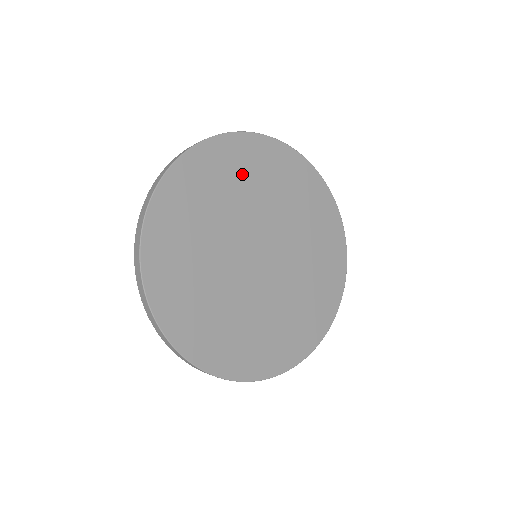
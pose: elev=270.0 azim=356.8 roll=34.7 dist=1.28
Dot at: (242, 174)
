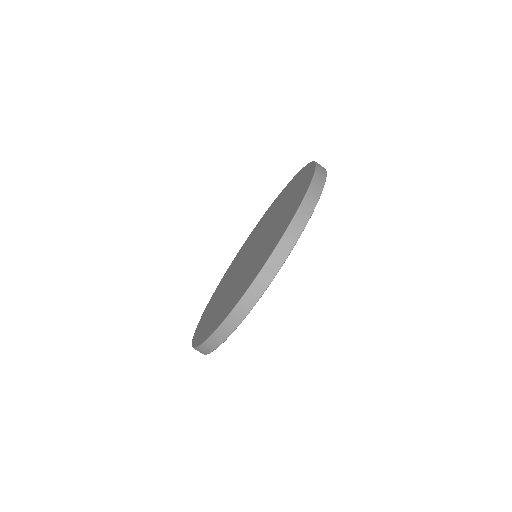
Dot at: occluded
